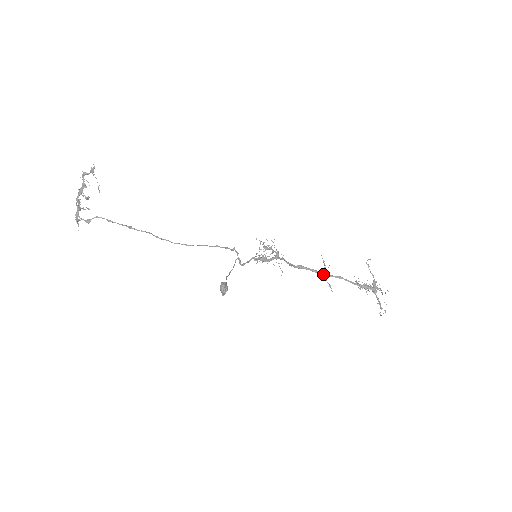
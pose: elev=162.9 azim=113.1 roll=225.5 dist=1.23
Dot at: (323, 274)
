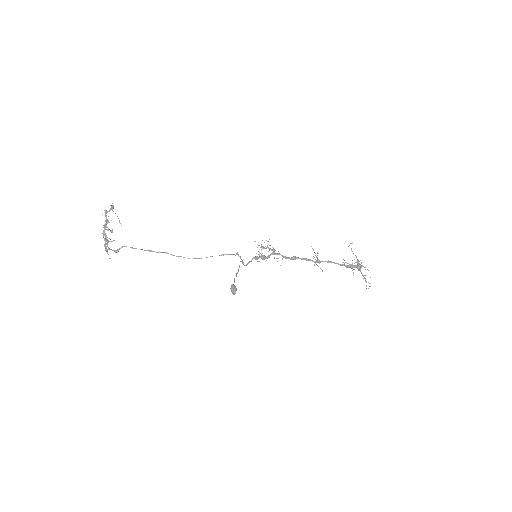
Dot at: (314, 261)
